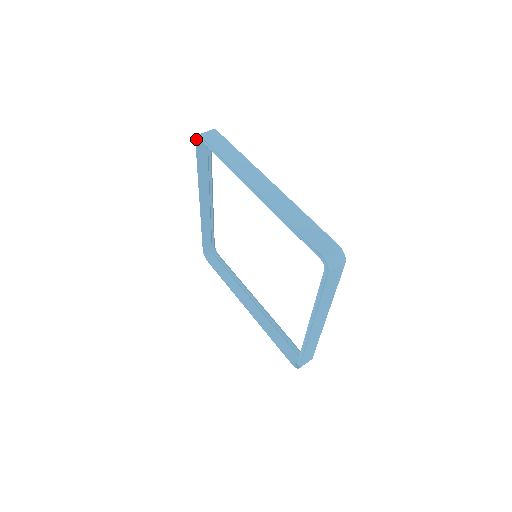
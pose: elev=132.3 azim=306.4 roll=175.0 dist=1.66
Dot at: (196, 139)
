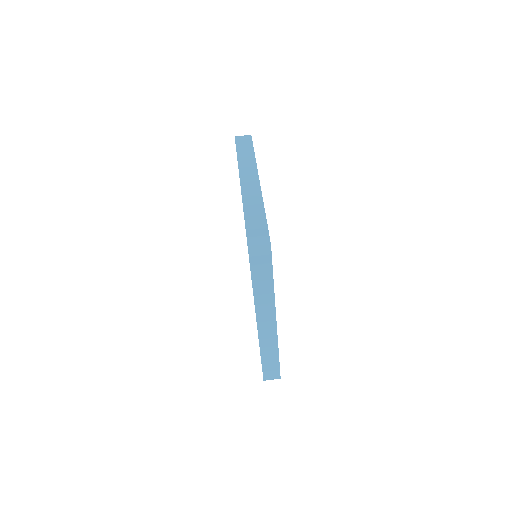
Dot at: (247, 240)
